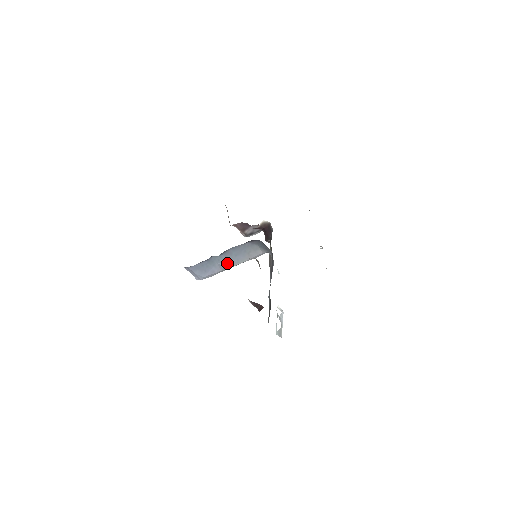
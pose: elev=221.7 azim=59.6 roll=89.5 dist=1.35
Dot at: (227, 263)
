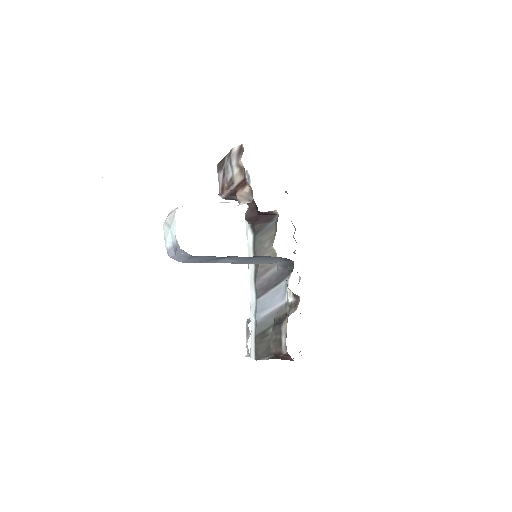
Dot at: (233, 261)
